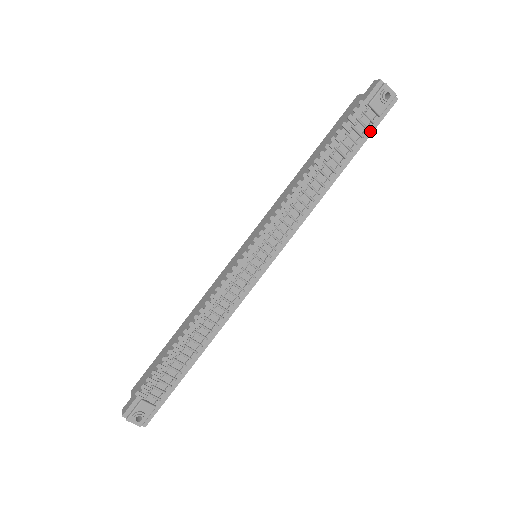
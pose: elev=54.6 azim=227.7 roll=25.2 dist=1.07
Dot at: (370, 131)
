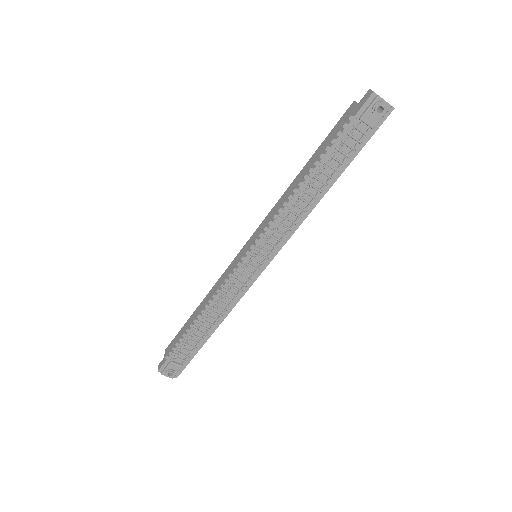
Dot at: (363, 143)
